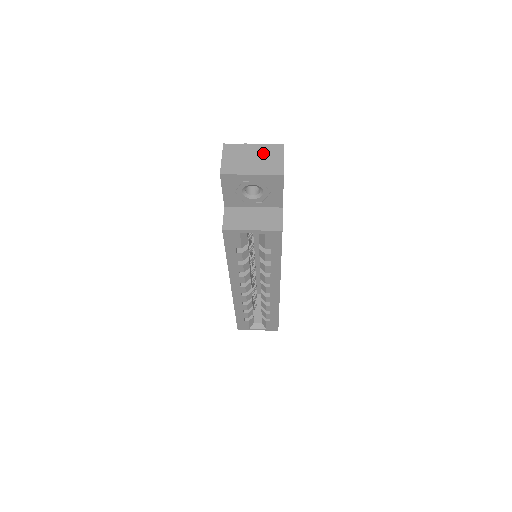
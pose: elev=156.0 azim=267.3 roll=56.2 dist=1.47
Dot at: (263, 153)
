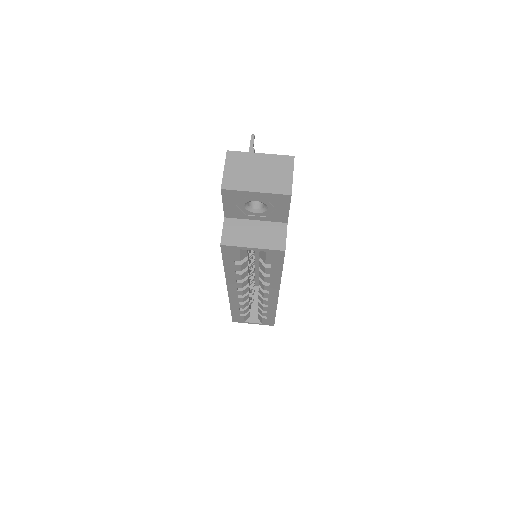
Dot at: (270, 166)
